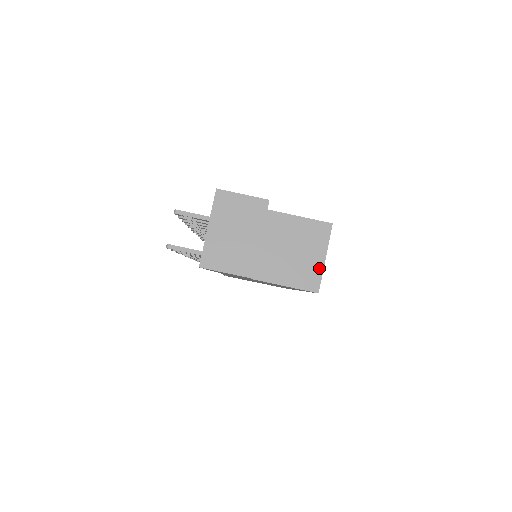
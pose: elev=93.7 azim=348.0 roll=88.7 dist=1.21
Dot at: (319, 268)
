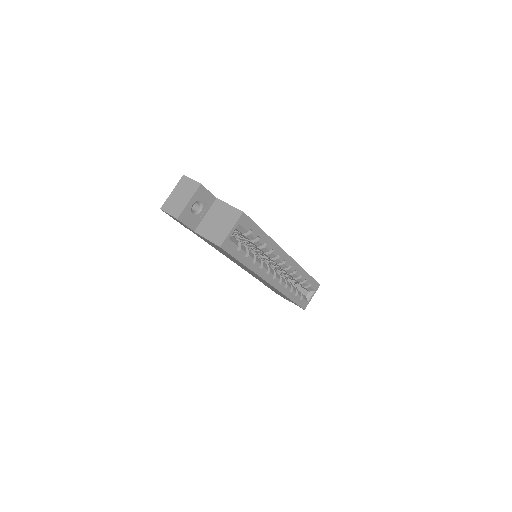
Dot at: (226, 234)
